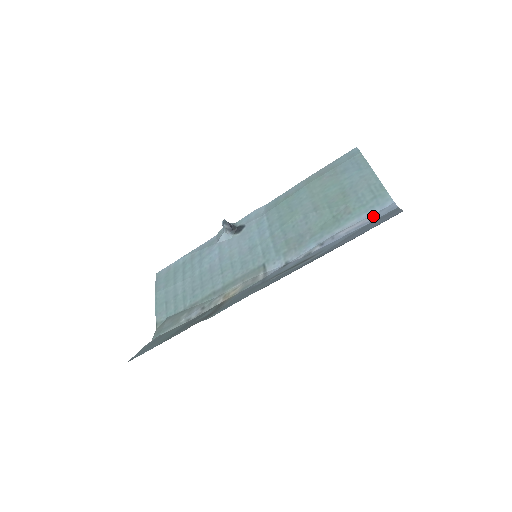
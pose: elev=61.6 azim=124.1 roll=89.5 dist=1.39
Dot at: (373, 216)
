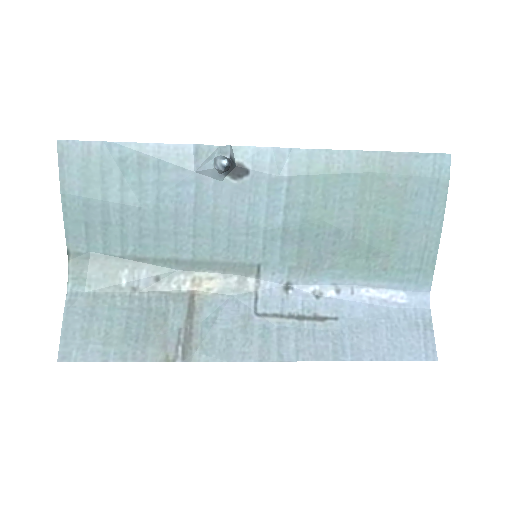
Dot at: (404, 297)
